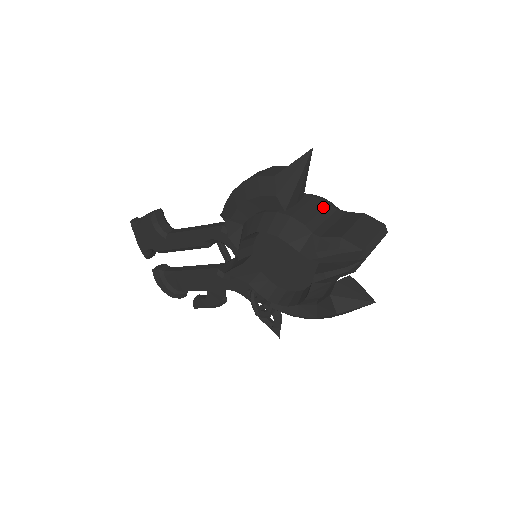
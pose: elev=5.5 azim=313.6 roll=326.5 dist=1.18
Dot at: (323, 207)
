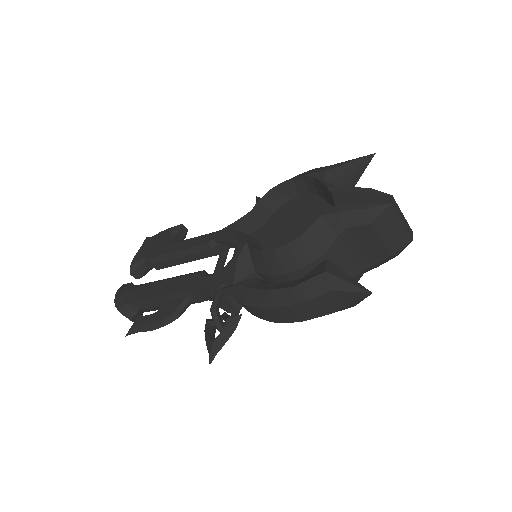
Dot at: occluded
